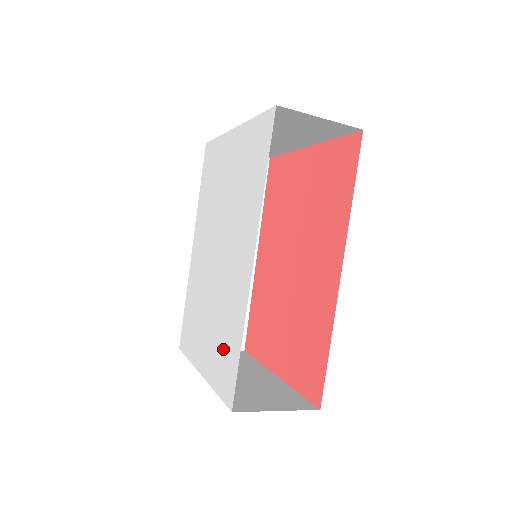
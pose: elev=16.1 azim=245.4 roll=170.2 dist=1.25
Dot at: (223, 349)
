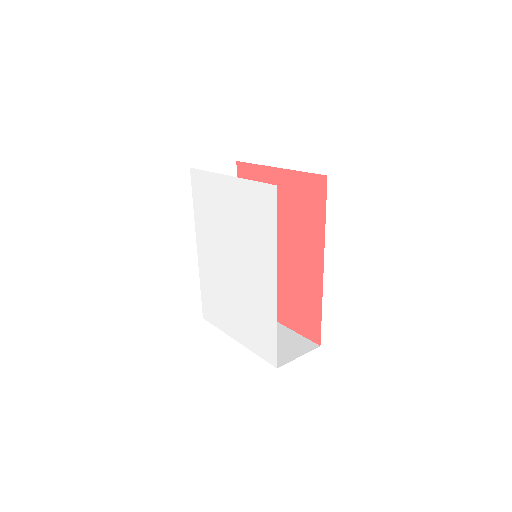
Dot at: (258, 331)
